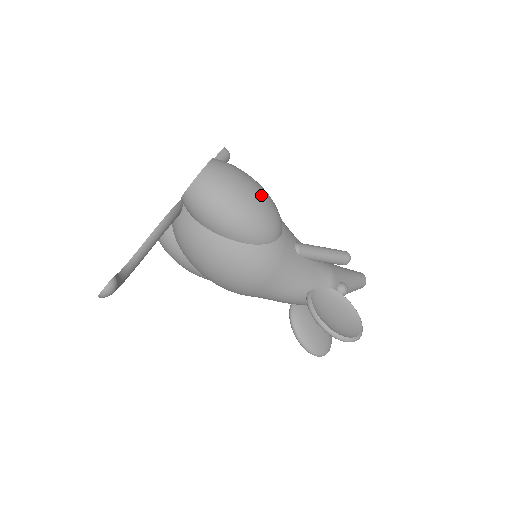
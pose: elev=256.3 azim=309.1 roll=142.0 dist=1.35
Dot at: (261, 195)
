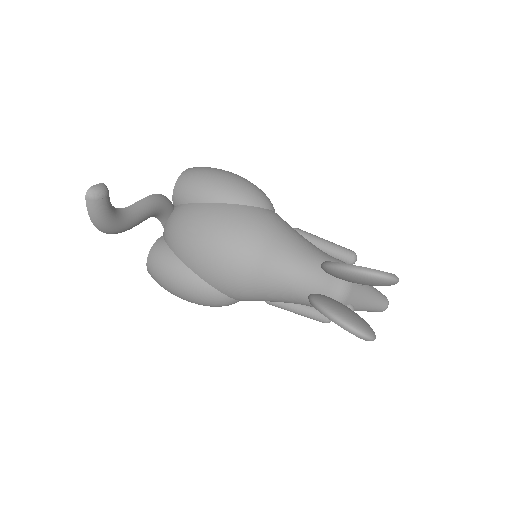
Dot at: occluded
